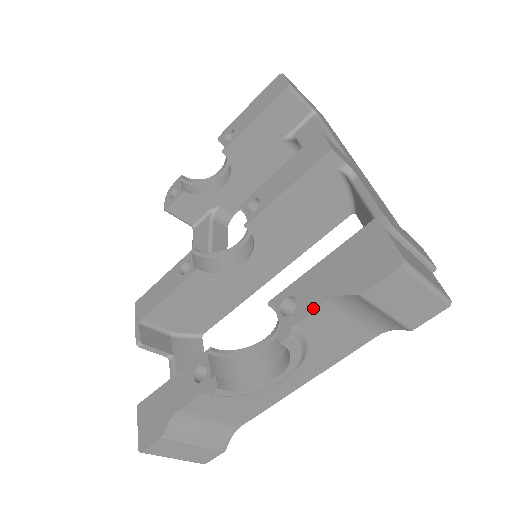
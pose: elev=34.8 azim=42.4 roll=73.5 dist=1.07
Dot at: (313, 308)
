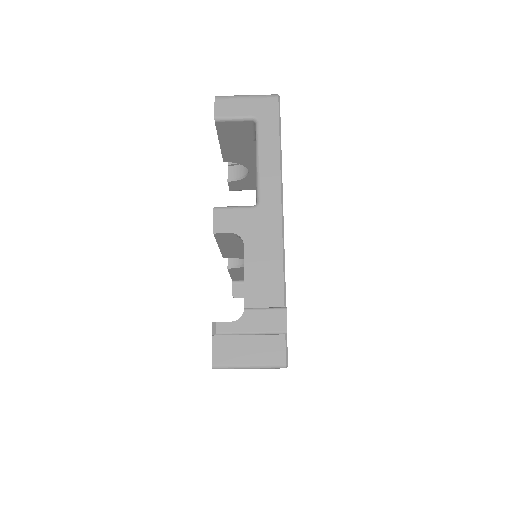
Dot at: occluded
